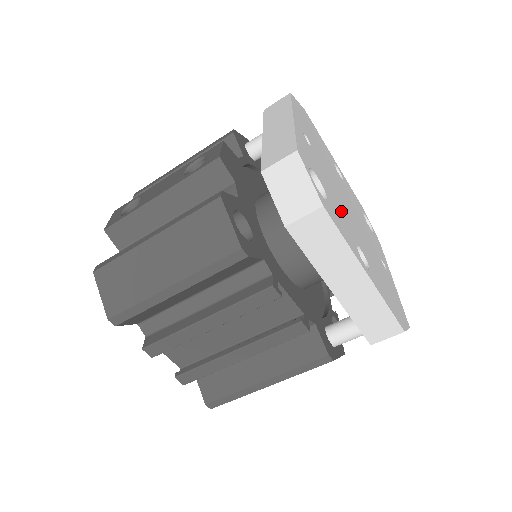
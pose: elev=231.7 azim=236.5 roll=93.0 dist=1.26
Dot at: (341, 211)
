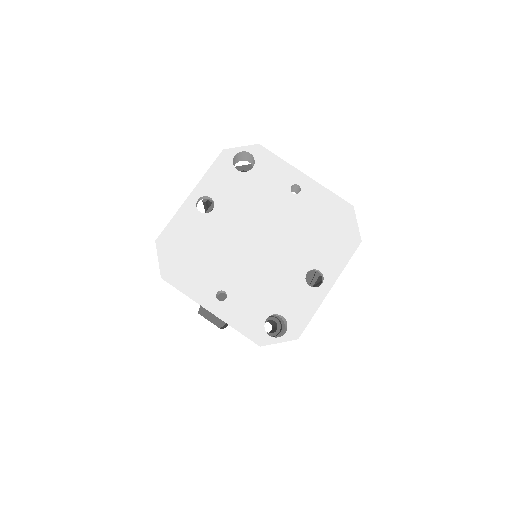
Dot at: (280, 284)
